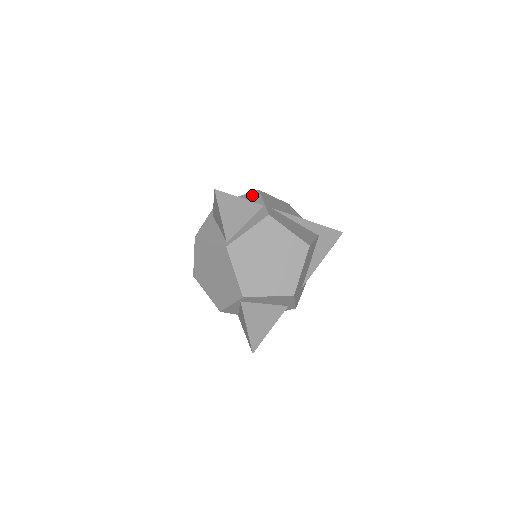
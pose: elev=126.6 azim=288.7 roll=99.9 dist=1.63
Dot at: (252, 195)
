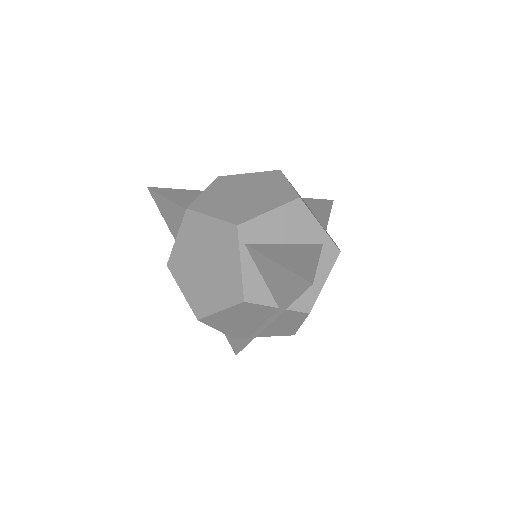
Dot at: occluded
